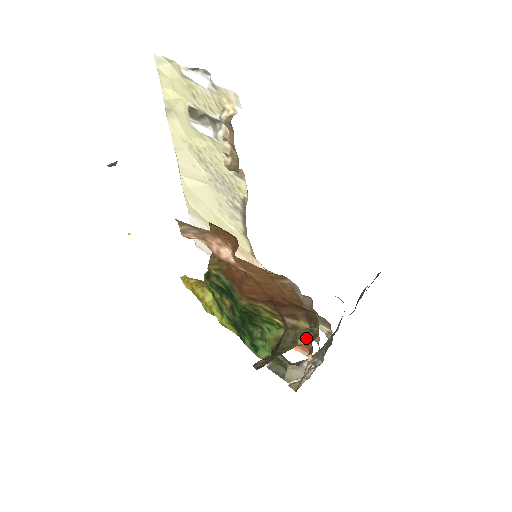
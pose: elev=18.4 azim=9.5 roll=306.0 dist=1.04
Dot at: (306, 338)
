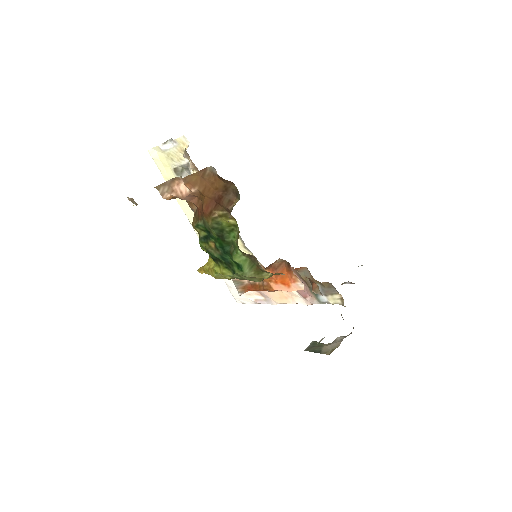
Dot at: occluded
